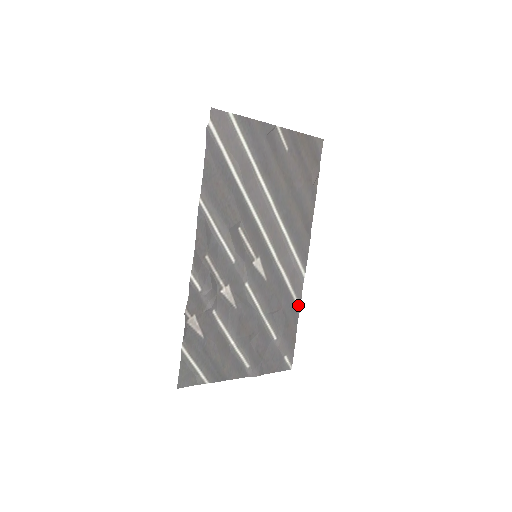
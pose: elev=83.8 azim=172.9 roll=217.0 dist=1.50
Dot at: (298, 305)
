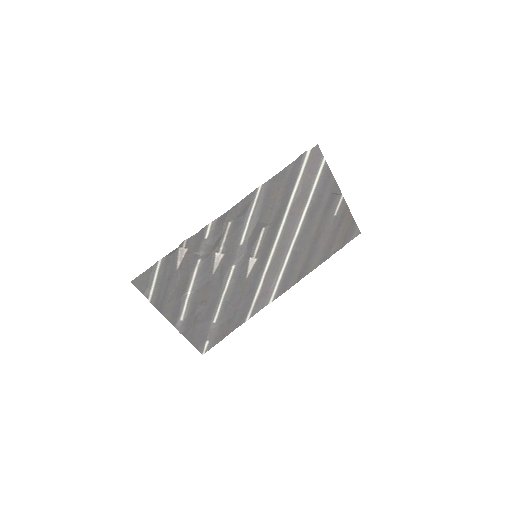
Dot at: (248, 317)
